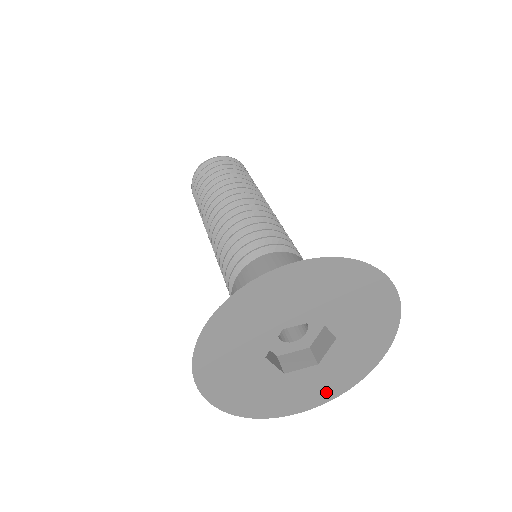
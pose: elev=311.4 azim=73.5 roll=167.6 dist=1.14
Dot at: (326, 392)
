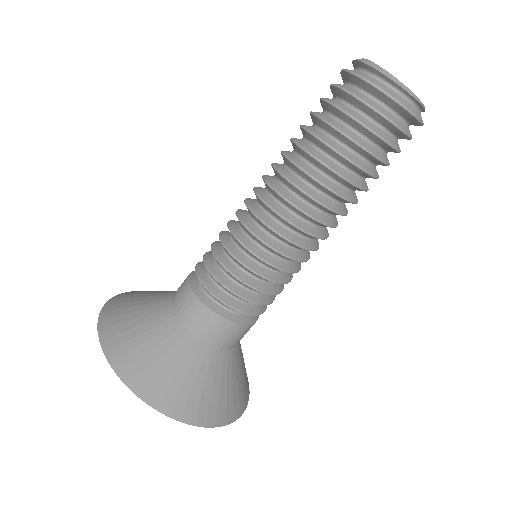
Dot at: occluded
